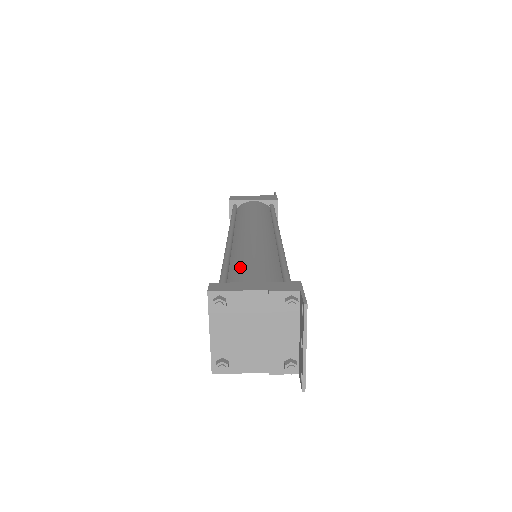
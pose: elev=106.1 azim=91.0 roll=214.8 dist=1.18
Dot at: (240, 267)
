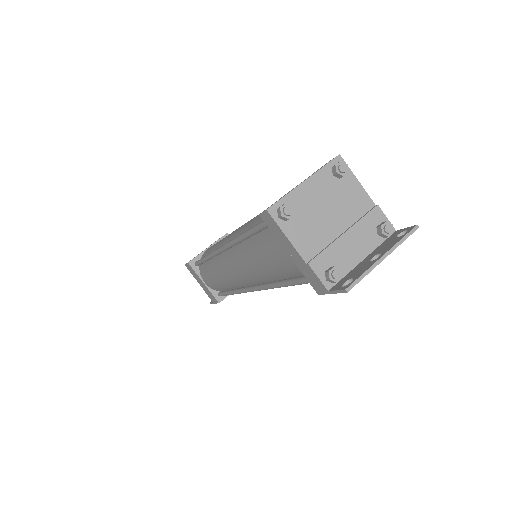
Dot at: occluded
